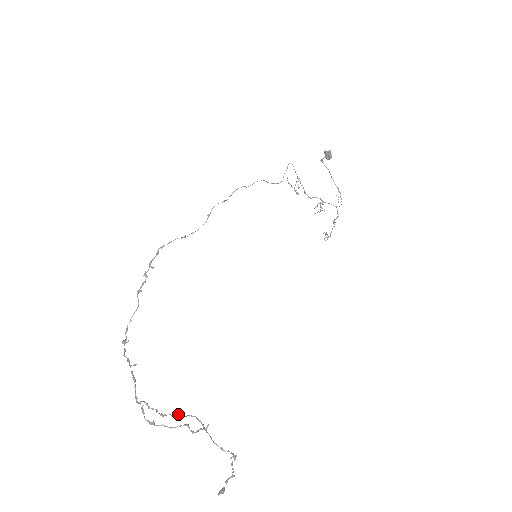
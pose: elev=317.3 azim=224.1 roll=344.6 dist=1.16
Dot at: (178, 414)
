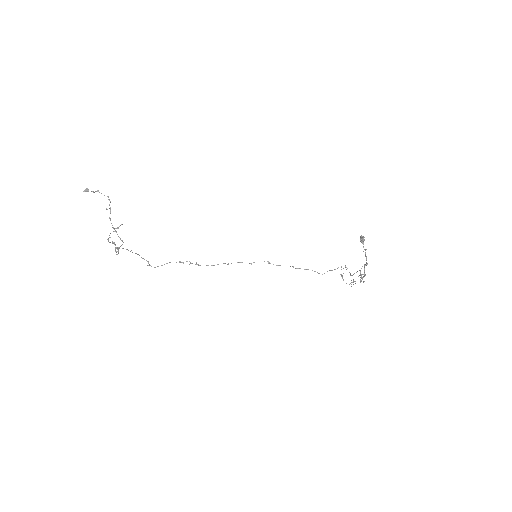
Dot at: (120, 246)
